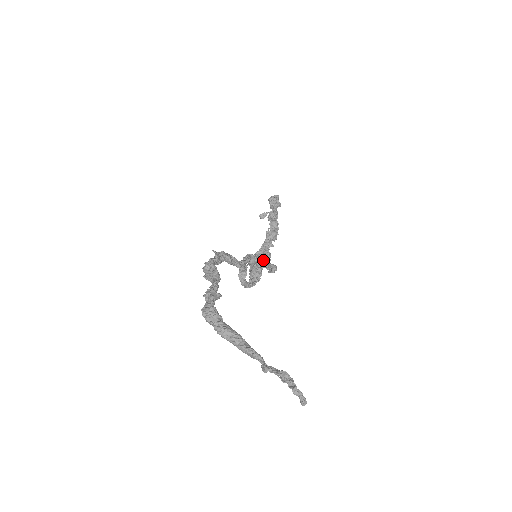
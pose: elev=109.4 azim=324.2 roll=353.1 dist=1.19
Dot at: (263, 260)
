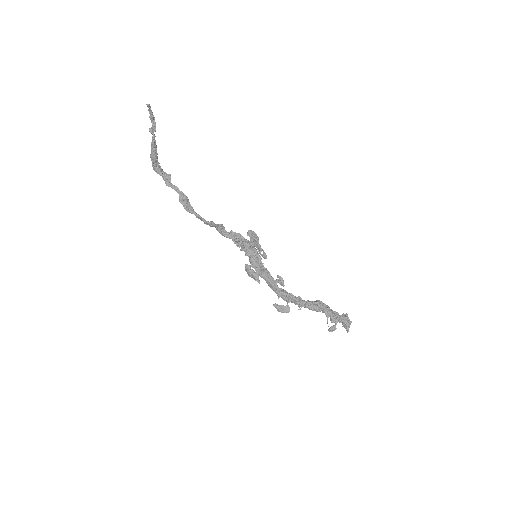
Dot at: (287, 293)
